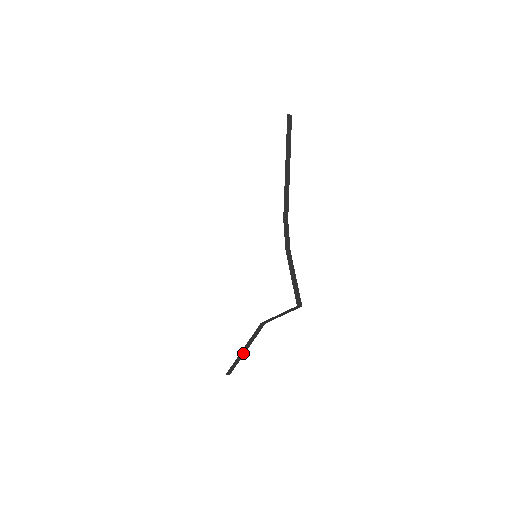
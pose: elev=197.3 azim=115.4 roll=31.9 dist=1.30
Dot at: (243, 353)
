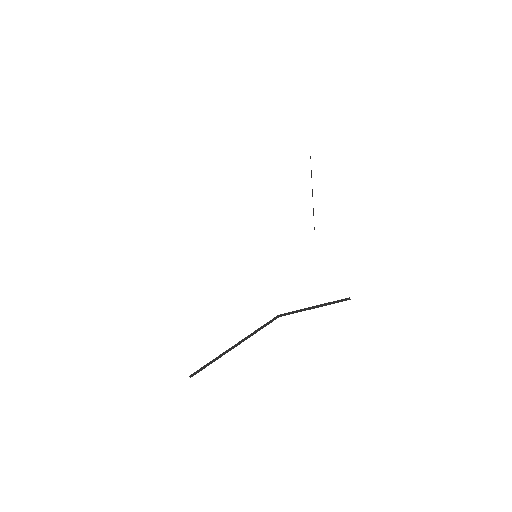
Dot at: (231, 349)
